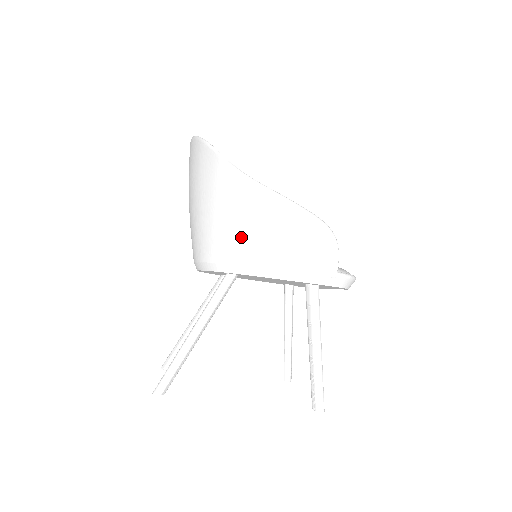
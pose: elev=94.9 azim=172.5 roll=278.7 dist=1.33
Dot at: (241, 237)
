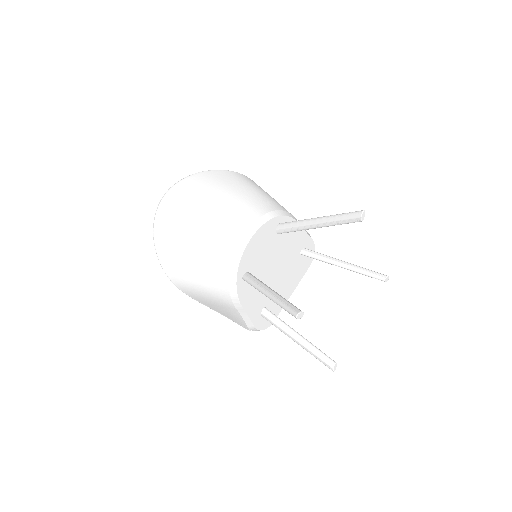
Dot at: (274, 199)
